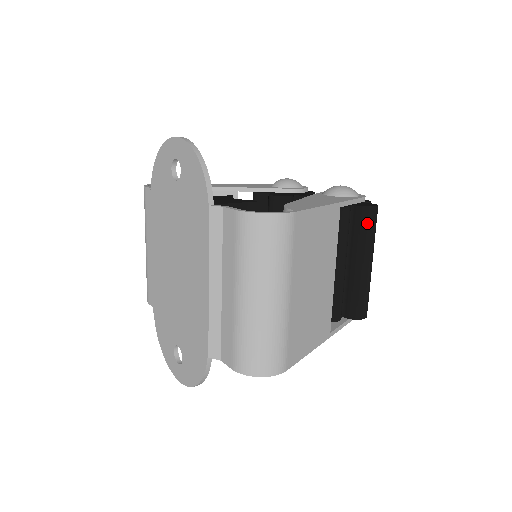
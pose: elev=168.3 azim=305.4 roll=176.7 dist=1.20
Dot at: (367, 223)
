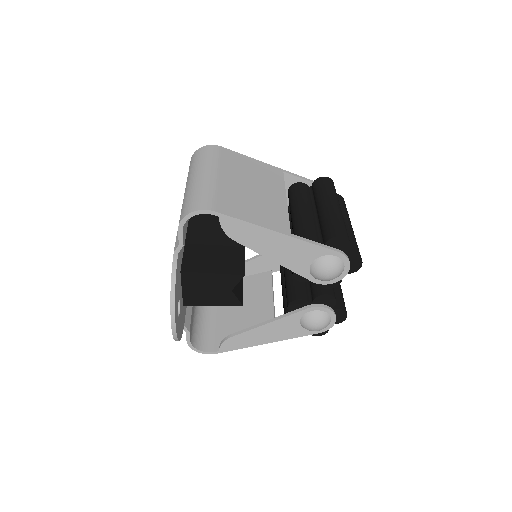
Dot at: (320, 185)
